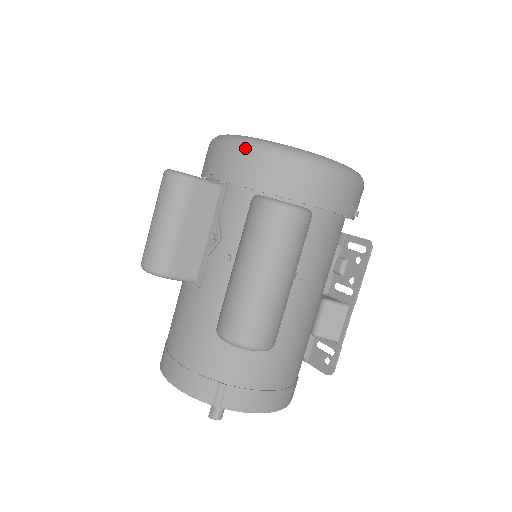
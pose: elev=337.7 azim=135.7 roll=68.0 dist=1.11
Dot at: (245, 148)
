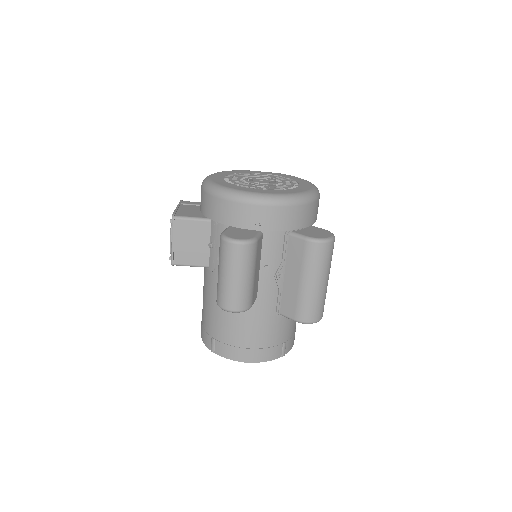
Dot at: (283, 206)
